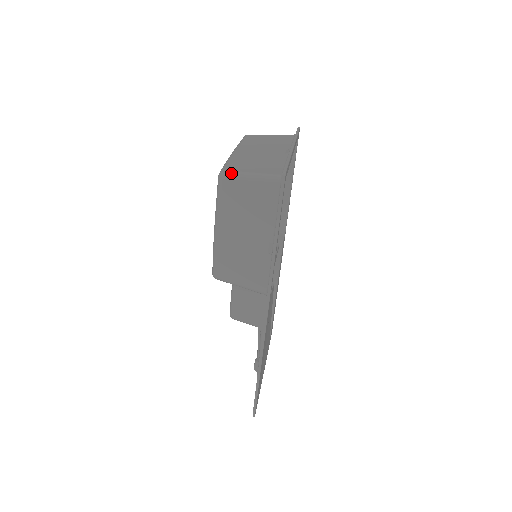
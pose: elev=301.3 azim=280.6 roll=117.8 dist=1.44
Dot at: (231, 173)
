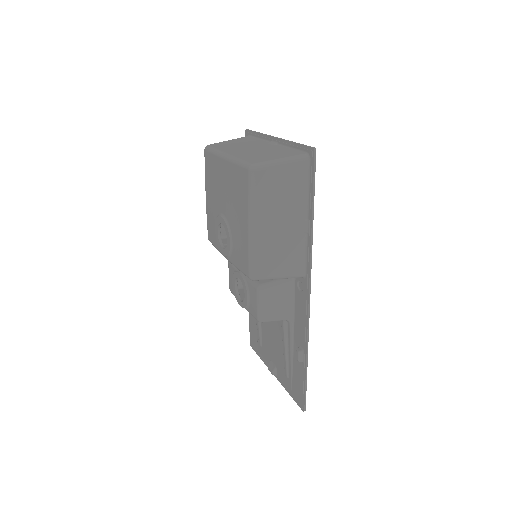
Dot at: (262, 164)
